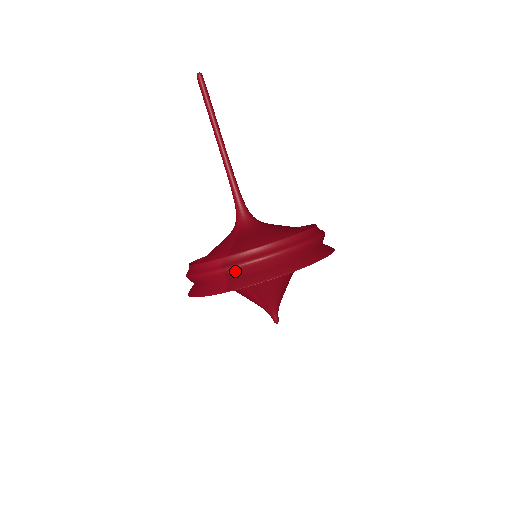
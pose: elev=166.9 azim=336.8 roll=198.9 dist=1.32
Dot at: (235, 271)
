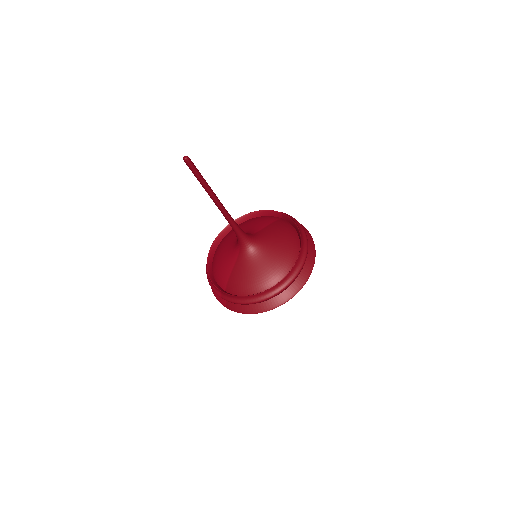
Dot at: (229, 301)
